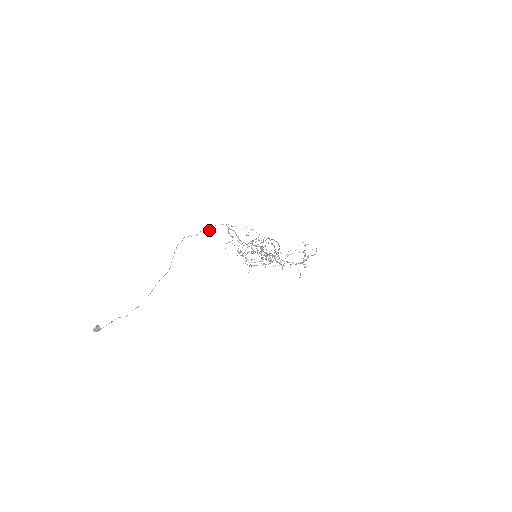
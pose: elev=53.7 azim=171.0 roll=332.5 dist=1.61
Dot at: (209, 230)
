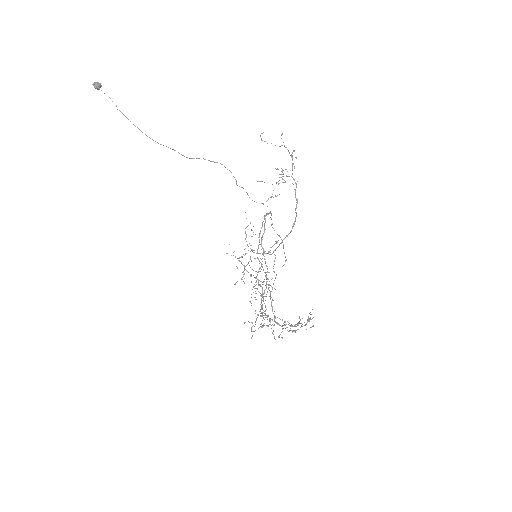
Dot at: occluded
